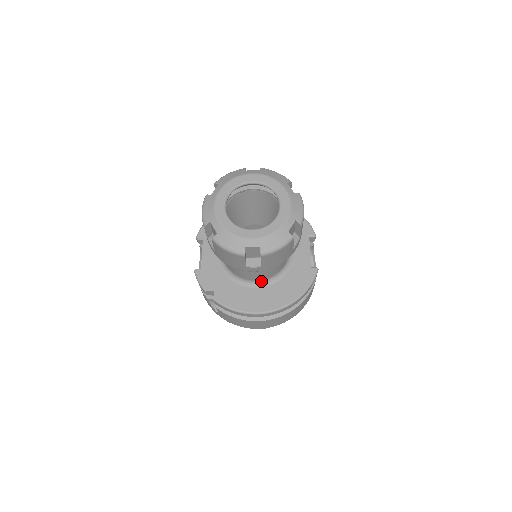
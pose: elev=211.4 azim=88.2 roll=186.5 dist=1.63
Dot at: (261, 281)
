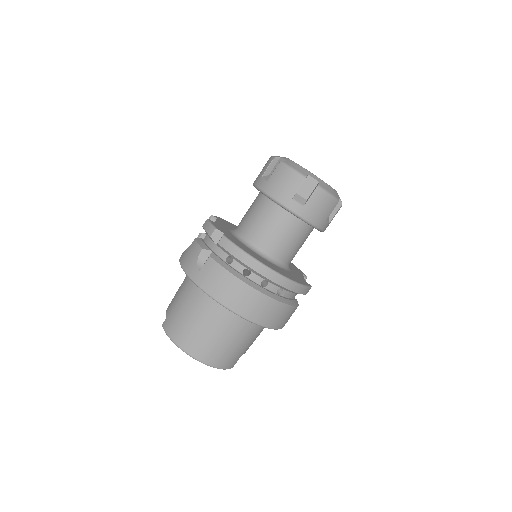
Dot at: (267, 255)
